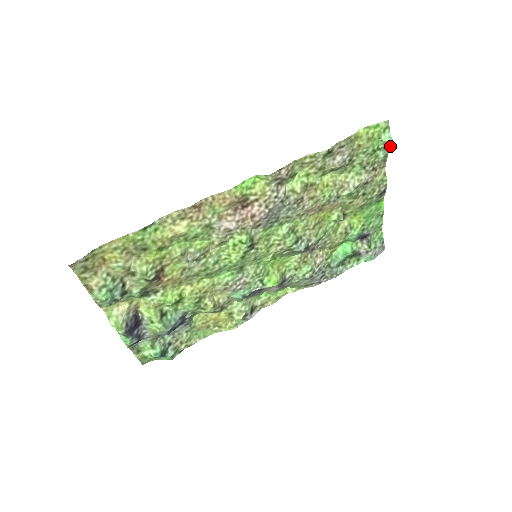
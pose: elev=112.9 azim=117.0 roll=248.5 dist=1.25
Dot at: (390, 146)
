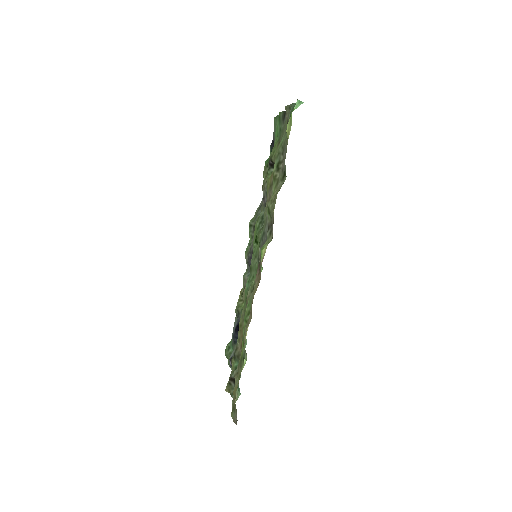
Dot at: occluded
